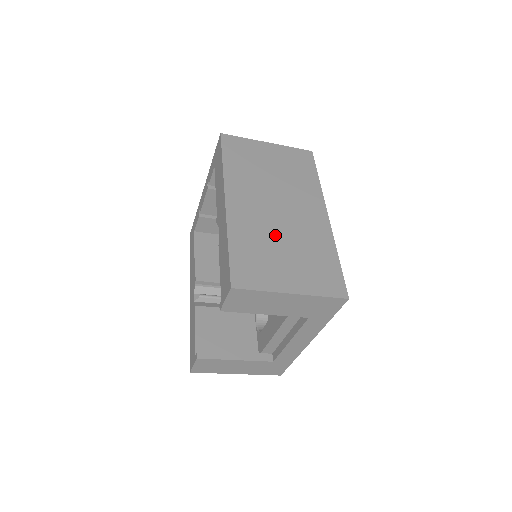
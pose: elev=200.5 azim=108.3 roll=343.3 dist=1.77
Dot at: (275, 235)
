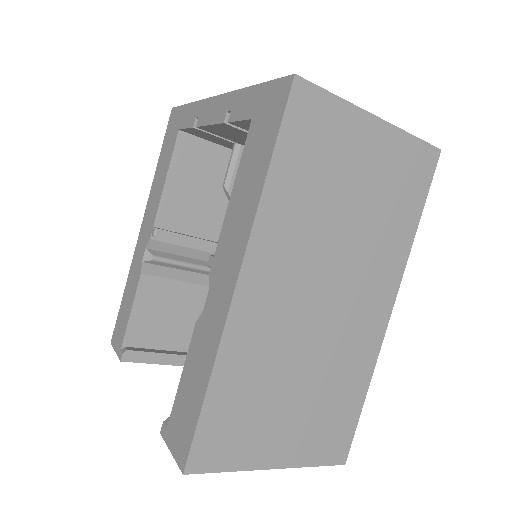
Dot at: (293, 360)
